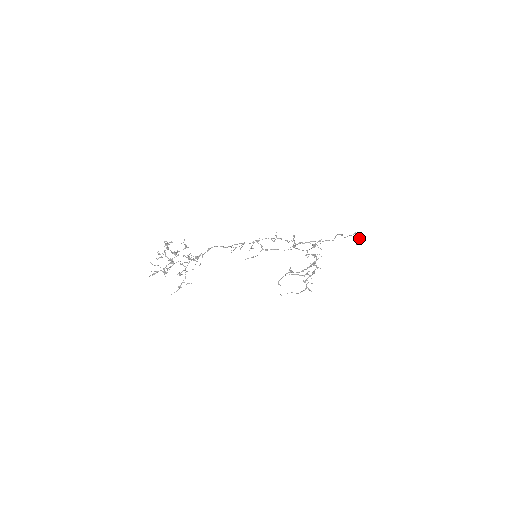
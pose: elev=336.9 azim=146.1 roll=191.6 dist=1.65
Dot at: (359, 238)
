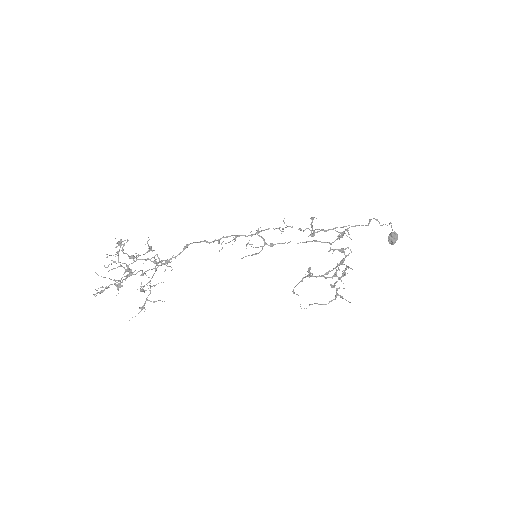
Dot at: (393, 234)
